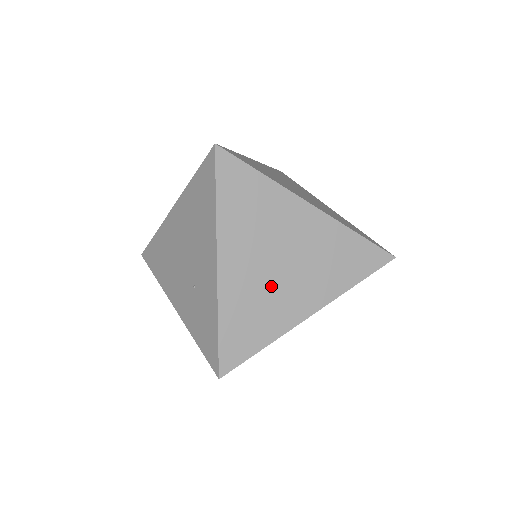
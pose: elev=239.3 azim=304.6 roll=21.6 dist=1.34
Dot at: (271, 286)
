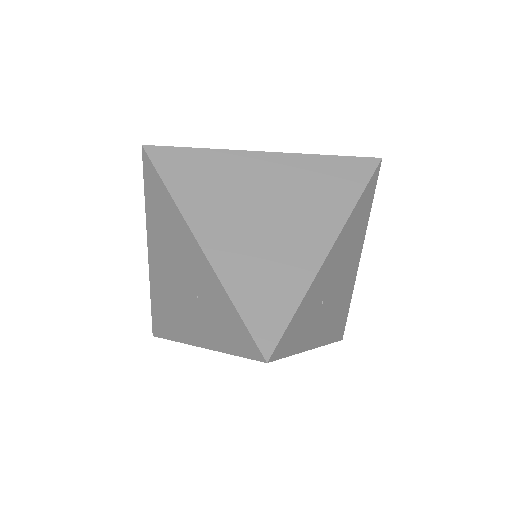
Dot at: (269, 240)
